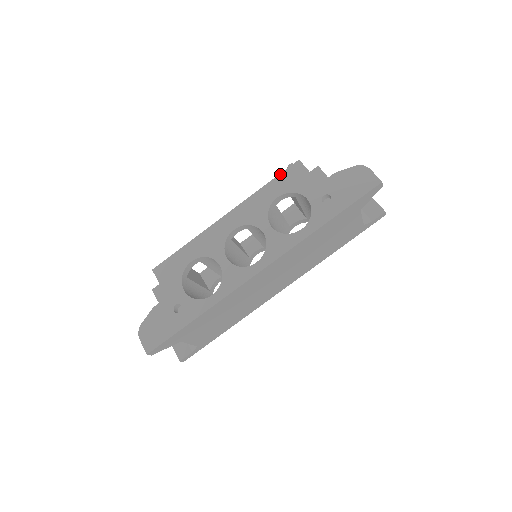
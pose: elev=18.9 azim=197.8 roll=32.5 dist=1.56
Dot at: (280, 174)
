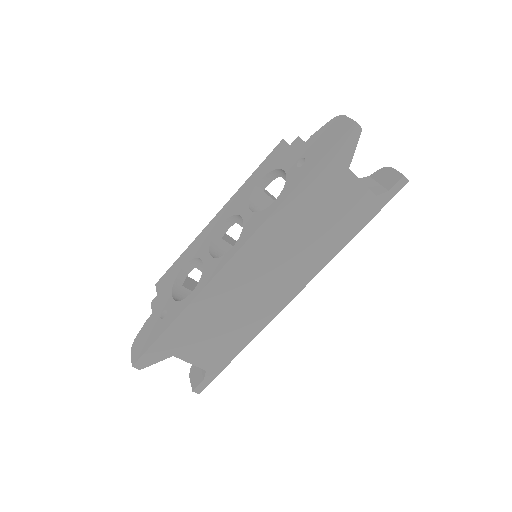
Dot at: (265, 159)
